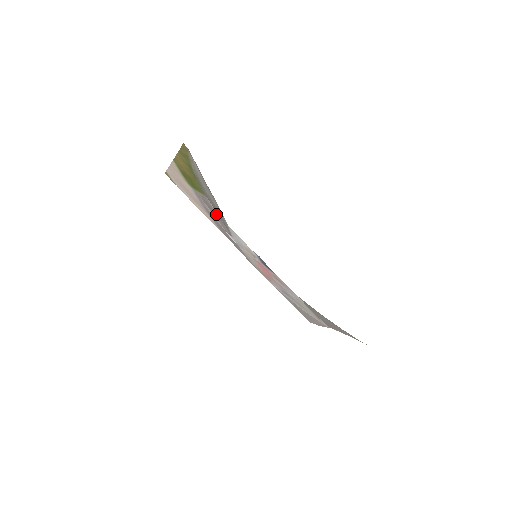
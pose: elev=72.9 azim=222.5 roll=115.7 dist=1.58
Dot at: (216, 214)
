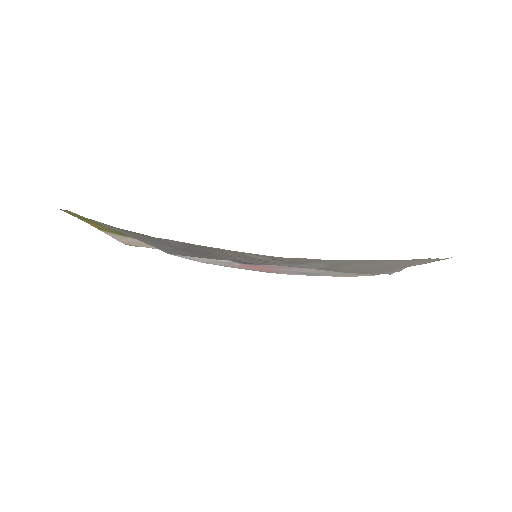
Dot at: occluded
